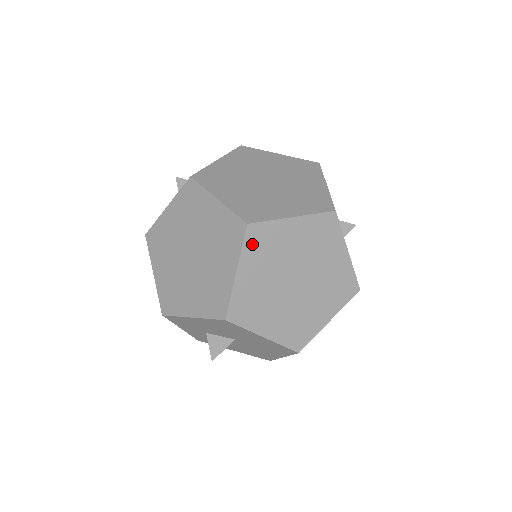
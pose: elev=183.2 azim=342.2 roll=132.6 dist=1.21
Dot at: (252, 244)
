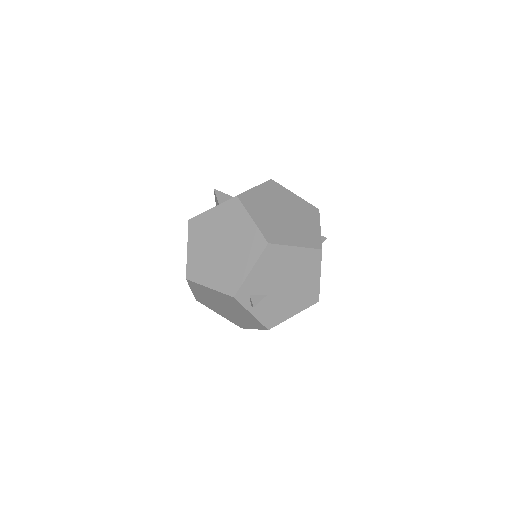
Dot at: (193, 286)
